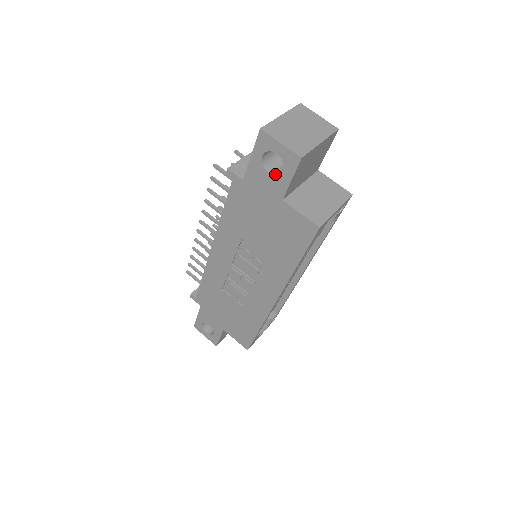
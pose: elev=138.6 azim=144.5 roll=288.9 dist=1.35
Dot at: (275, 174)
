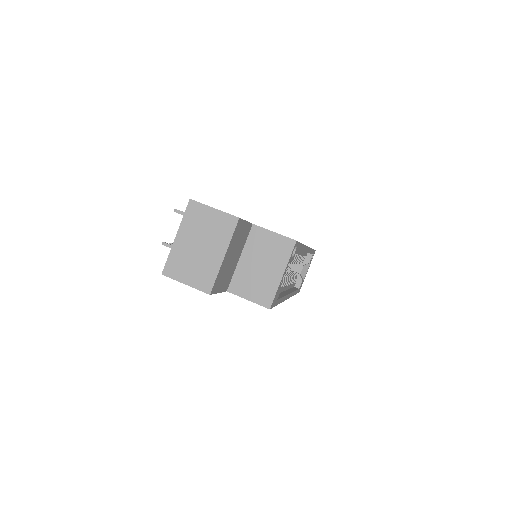
Dot at: occluded
